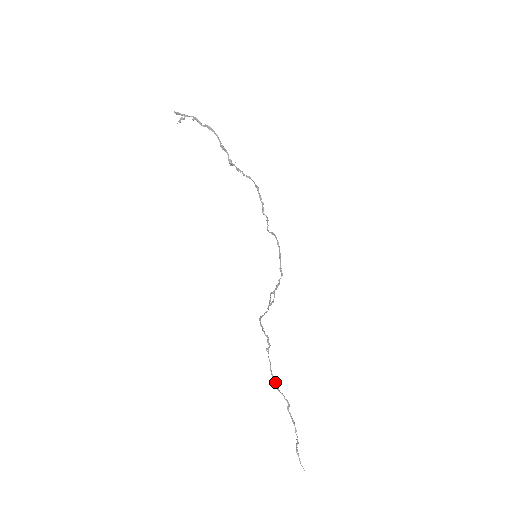
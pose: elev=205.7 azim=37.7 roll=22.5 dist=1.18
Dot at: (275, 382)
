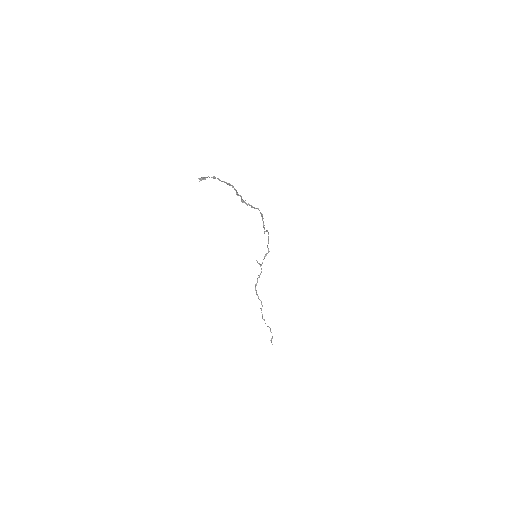
Dot at: (264, 320)
